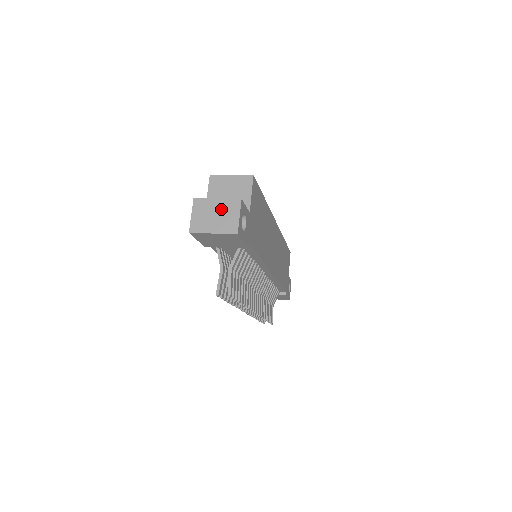
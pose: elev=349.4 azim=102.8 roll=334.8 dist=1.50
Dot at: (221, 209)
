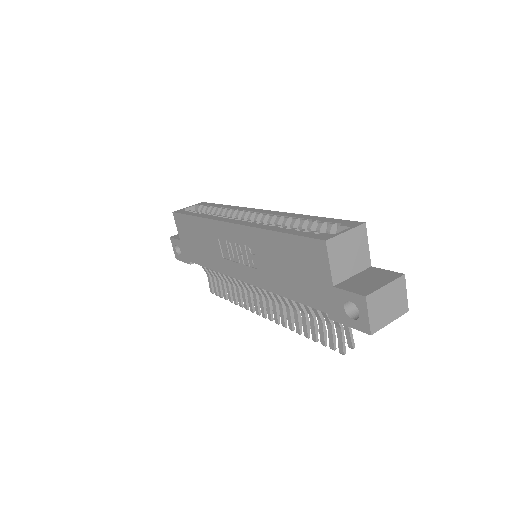
Dot at: (392, 294)
